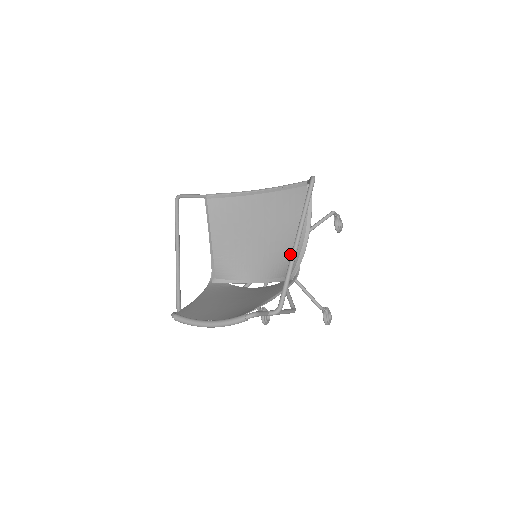
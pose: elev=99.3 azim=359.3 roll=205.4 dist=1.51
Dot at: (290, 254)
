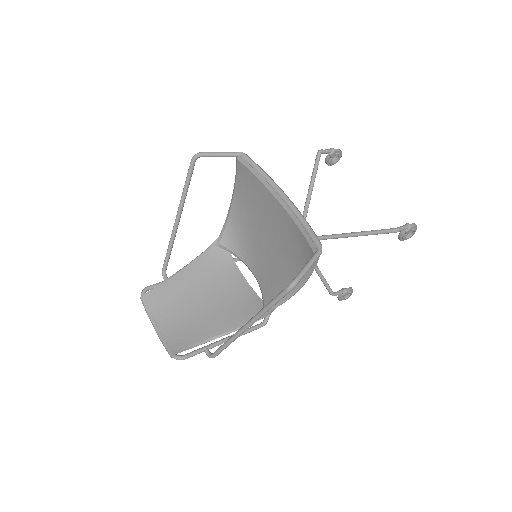
Dot at: (278, 287)
